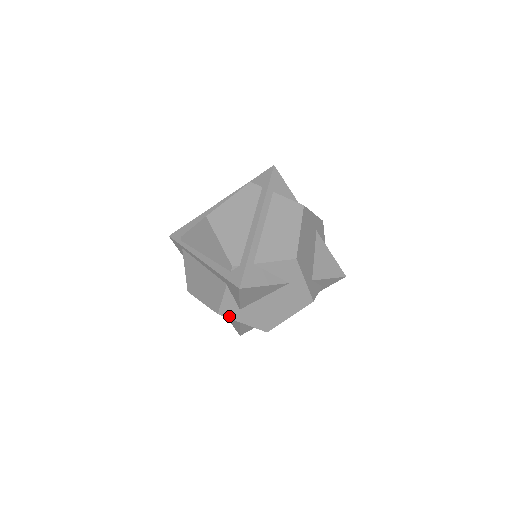
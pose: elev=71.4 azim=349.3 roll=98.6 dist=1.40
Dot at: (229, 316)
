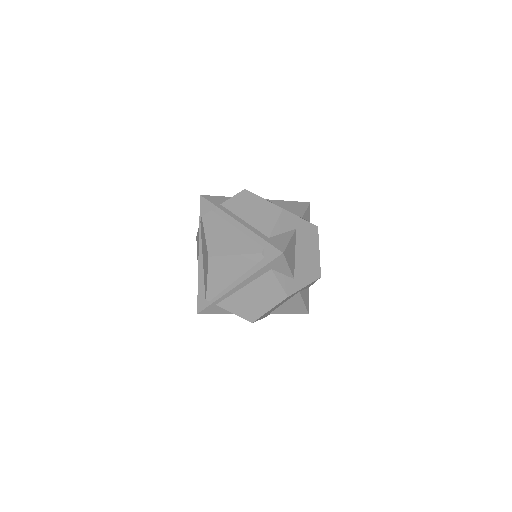
Dot at: (294, 291)
